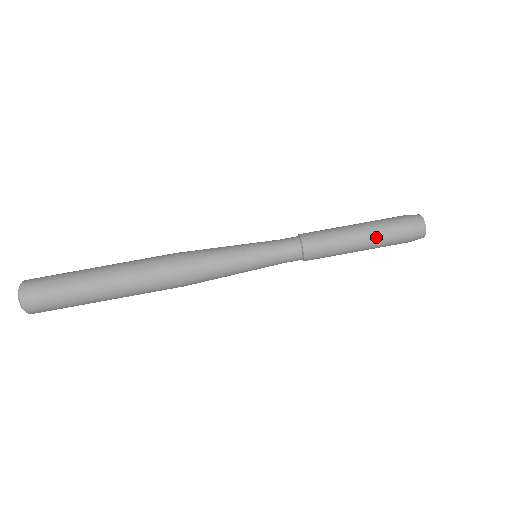
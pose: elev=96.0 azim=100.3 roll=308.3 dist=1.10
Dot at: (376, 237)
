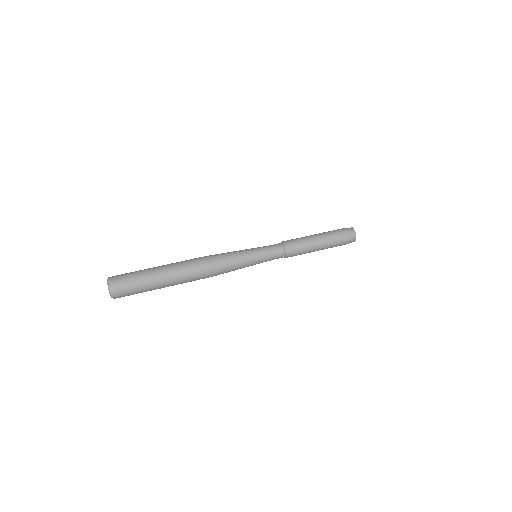
Dot at: (327, 237)
